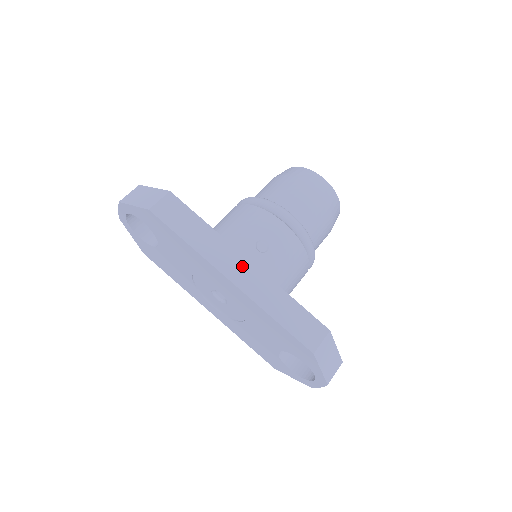
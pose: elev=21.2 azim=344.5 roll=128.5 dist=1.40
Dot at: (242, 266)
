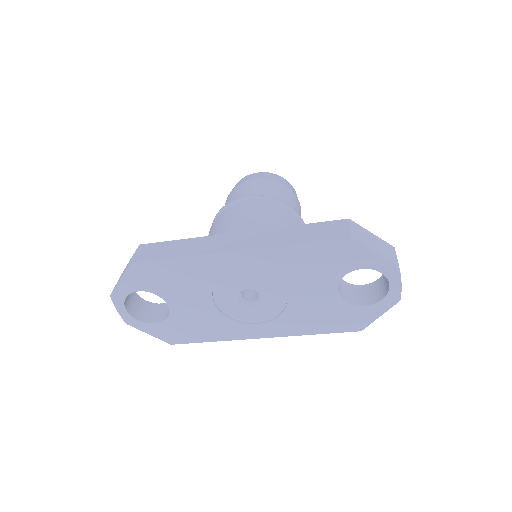
Dot at: (236, 239)
